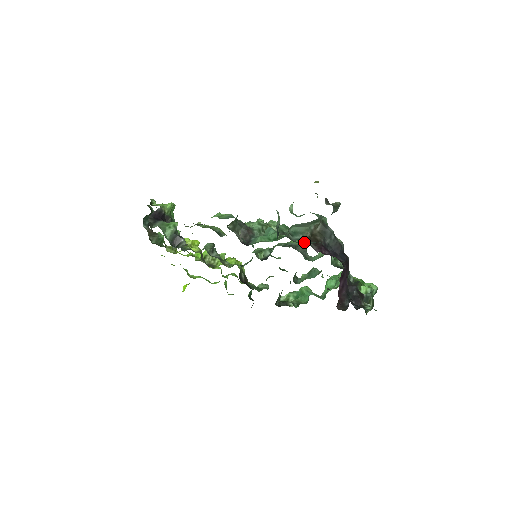
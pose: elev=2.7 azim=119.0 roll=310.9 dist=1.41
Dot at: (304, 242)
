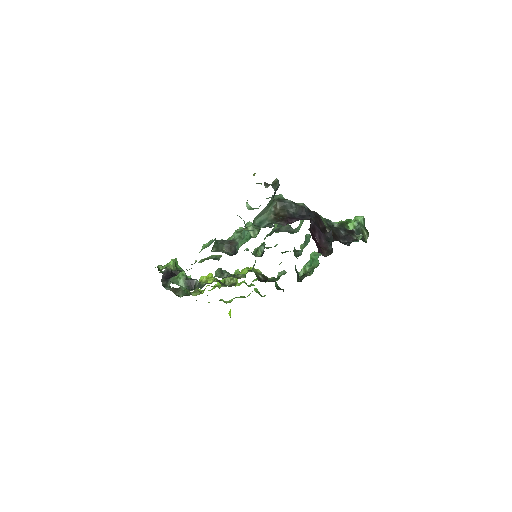
Dot at: (269, 225)
